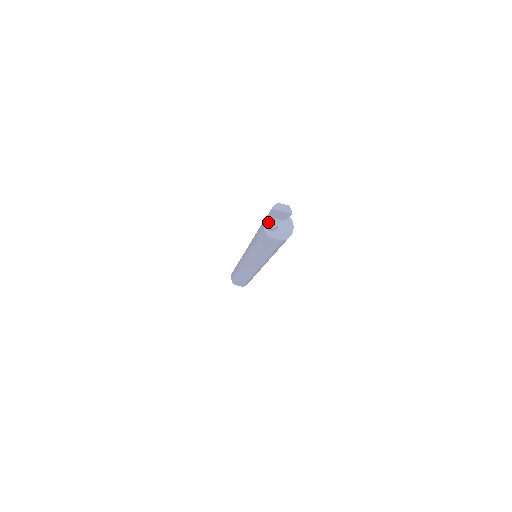
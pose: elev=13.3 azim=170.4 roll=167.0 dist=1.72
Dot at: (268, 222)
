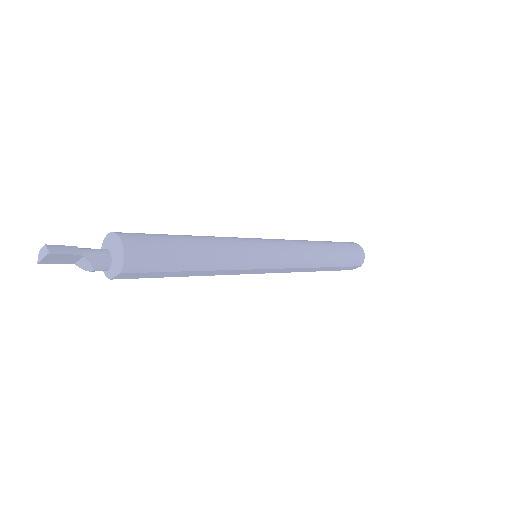
Dot at: (83, 268)
